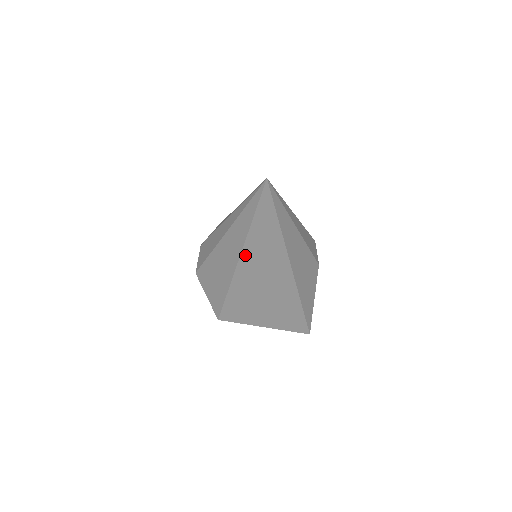
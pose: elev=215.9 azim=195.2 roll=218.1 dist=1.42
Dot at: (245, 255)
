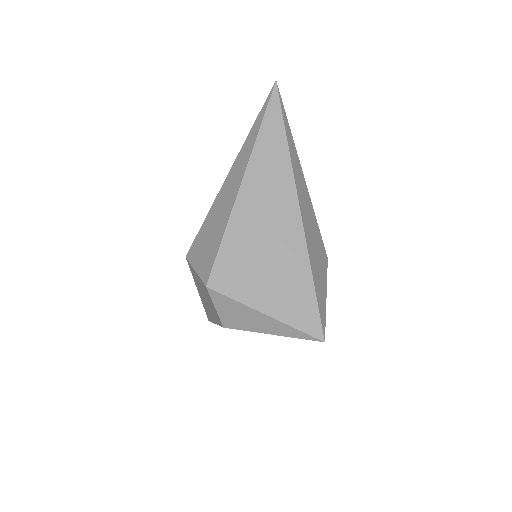
Dot at: (250, 173)
